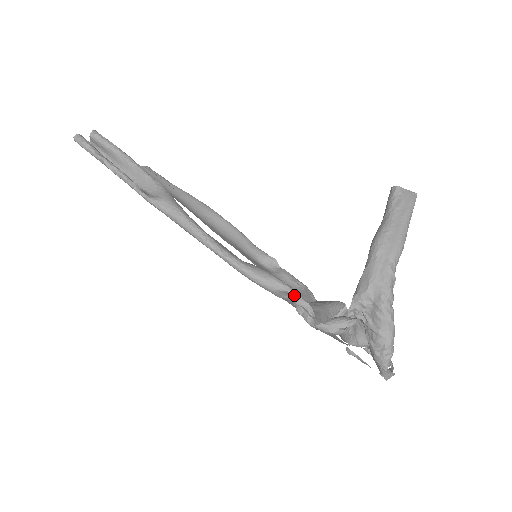
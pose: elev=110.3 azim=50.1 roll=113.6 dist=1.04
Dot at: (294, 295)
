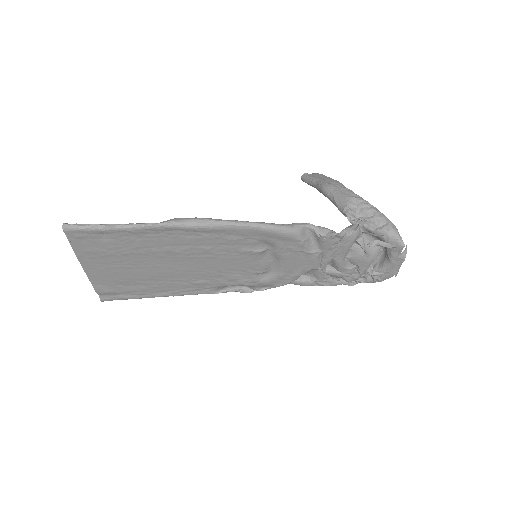
Dot at: (312, 225)
